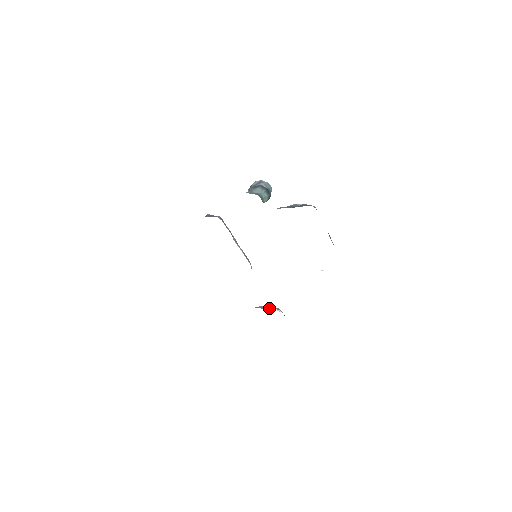
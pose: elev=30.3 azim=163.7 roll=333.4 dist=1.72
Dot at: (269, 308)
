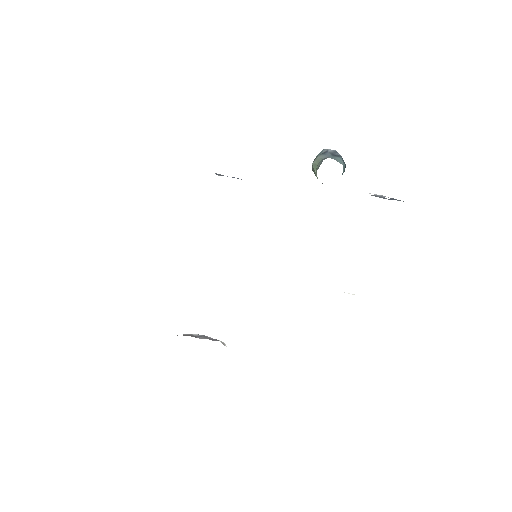
Dot at: (206, 338)
